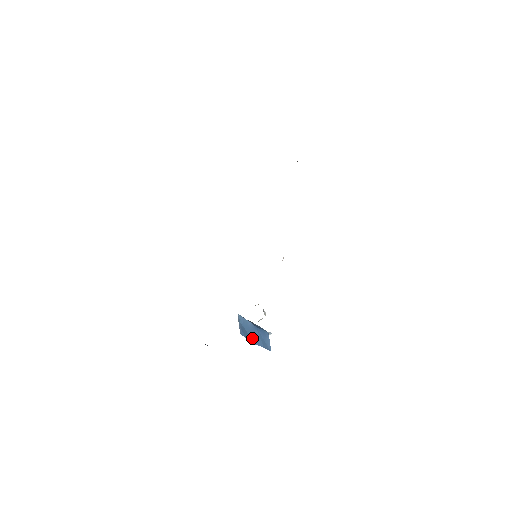
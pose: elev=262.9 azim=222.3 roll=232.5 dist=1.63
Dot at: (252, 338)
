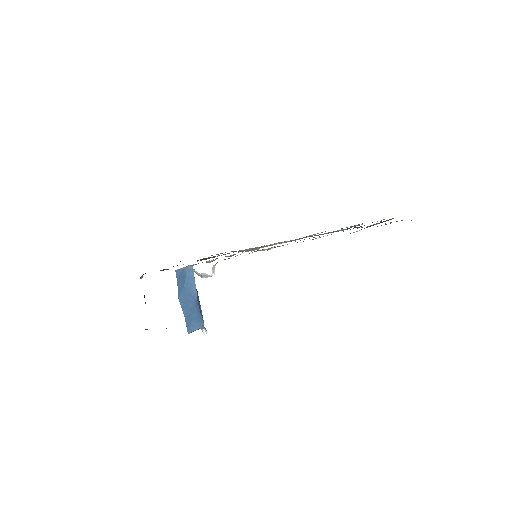
Dot at: (183, 296)
